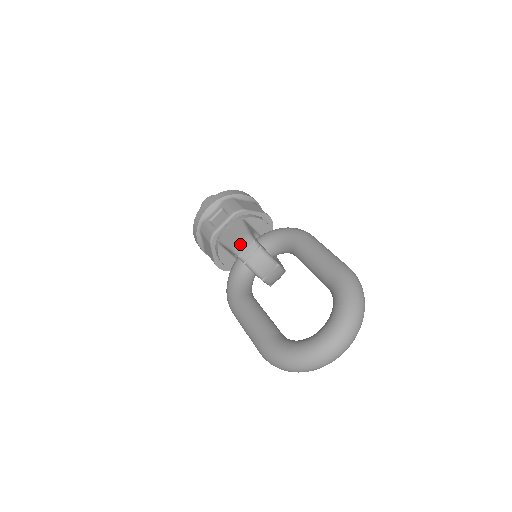
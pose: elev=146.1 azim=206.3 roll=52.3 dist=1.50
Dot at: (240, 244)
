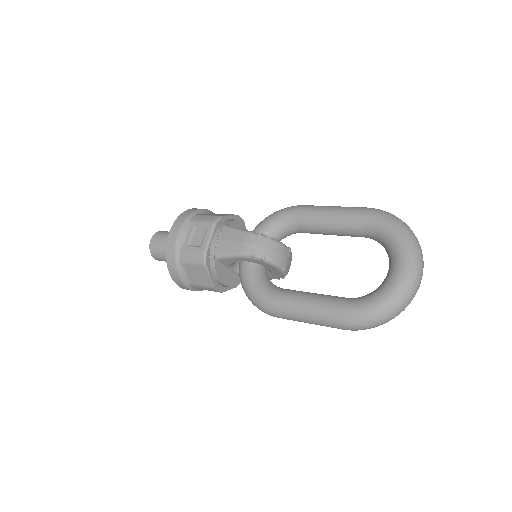
Dot at: (247, 244)
